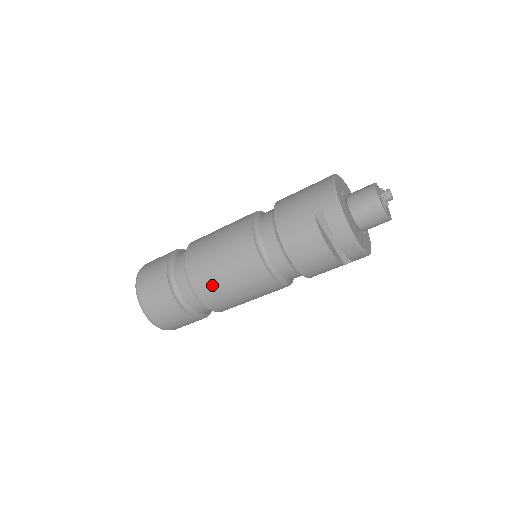
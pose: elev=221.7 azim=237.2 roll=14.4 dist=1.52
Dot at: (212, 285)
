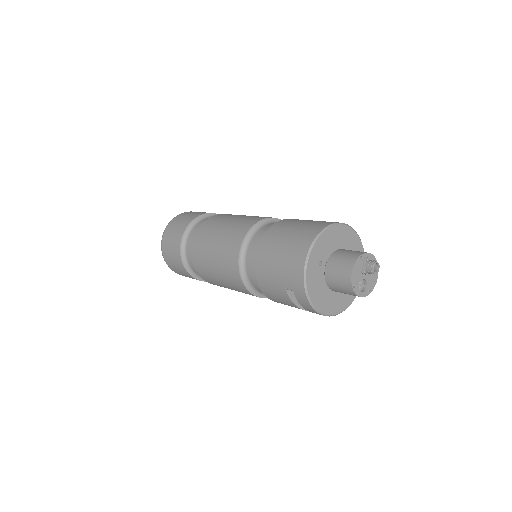
Dot at: (217, 284)
